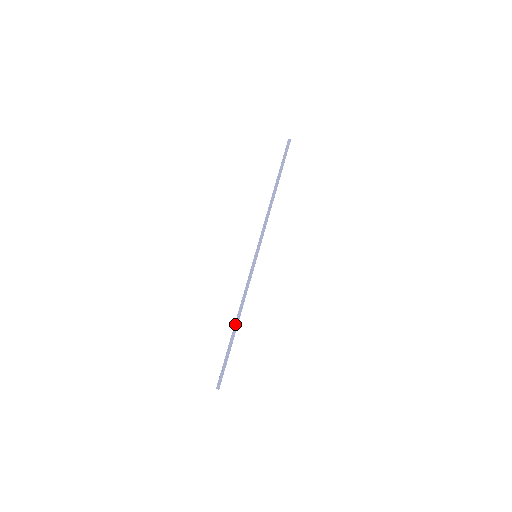
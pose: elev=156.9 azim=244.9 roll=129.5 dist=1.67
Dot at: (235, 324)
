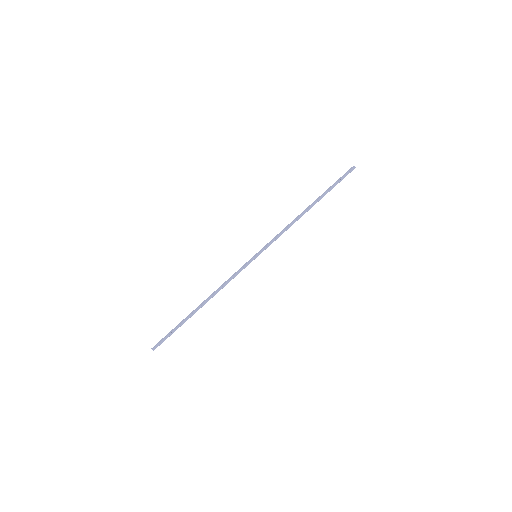
Dot at: (200, 304)
